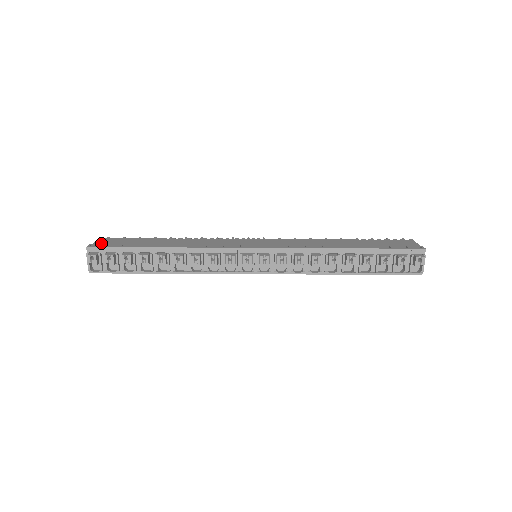
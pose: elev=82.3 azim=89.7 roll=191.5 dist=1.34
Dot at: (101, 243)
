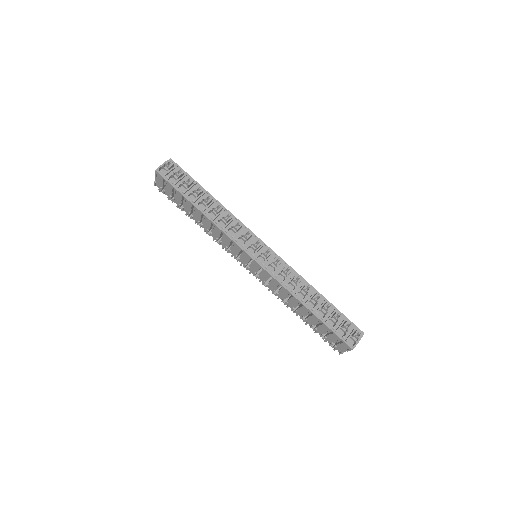
Dot at: occluded
